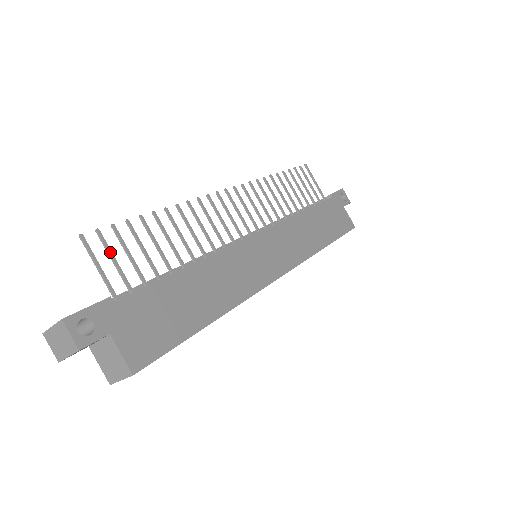
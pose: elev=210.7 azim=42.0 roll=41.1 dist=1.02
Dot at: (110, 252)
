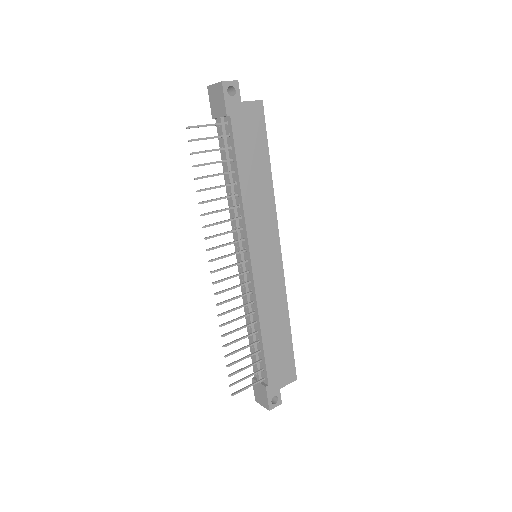
Dot at: (242, 380)
